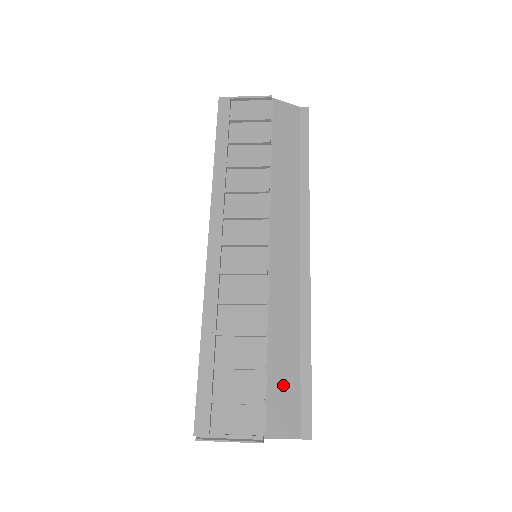
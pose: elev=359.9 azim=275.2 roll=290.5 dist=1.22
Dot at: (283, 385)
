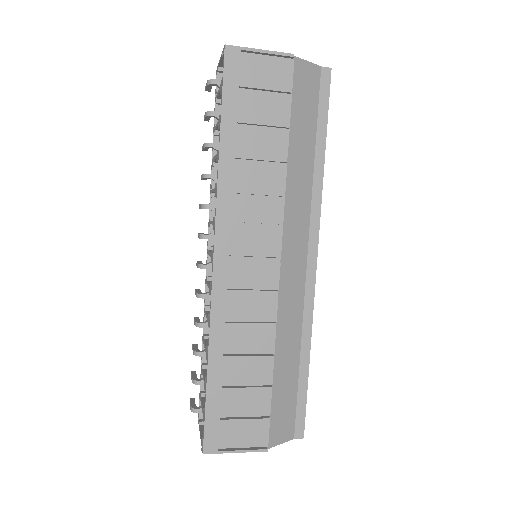
Dot at: (284, 399)
